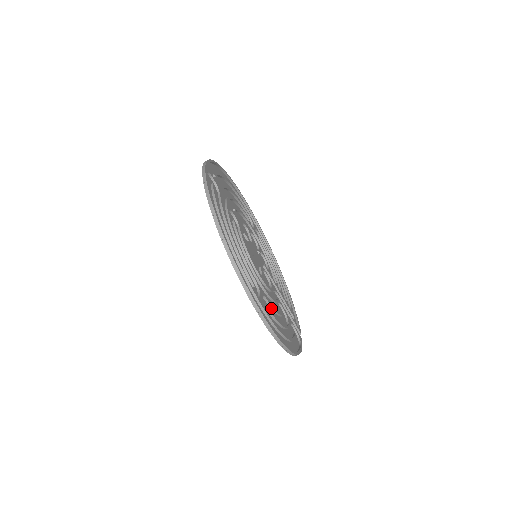
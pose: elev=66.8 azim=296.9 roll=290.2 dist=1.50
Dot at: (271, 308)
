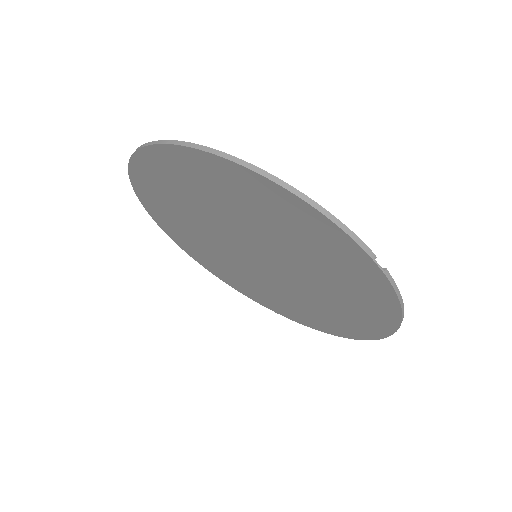
Dot at: (229, 198)
